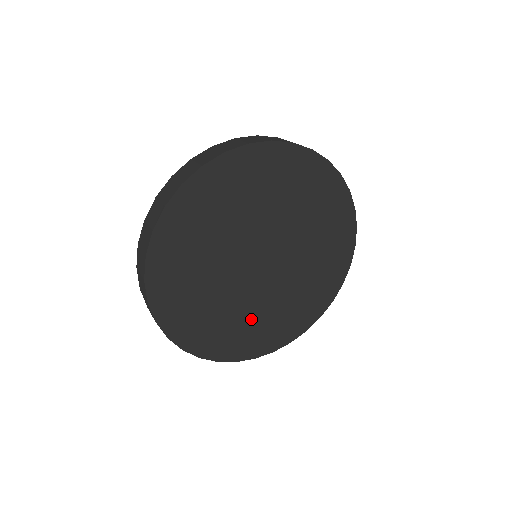
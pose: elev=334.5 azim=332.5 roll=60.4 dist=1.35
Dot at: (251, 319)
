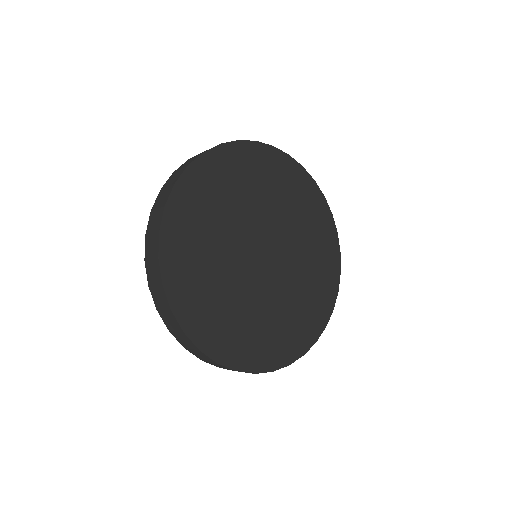
Dot at: (243, 315)
